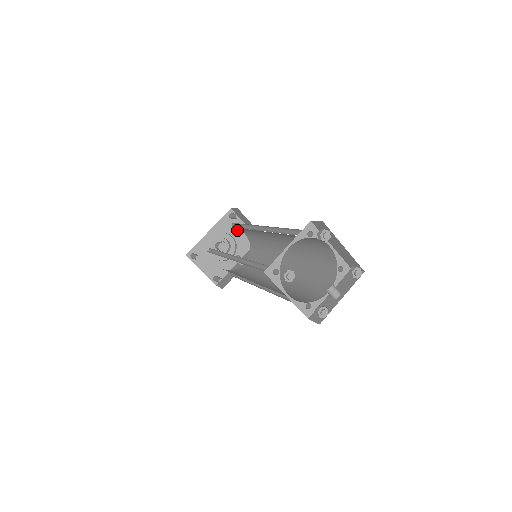
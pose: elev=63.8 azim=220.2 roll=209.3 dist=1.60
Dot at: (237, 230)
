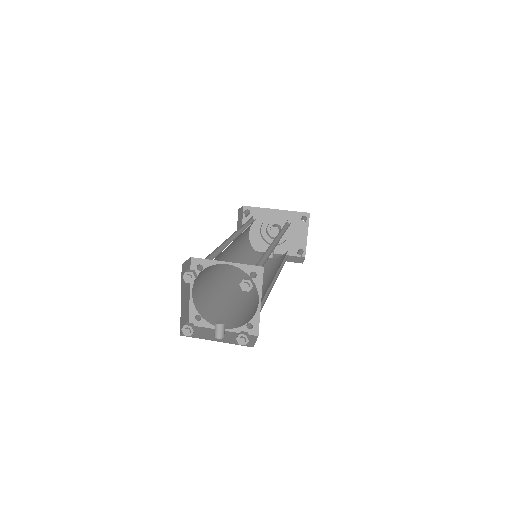
Dot at: (297, 232)
